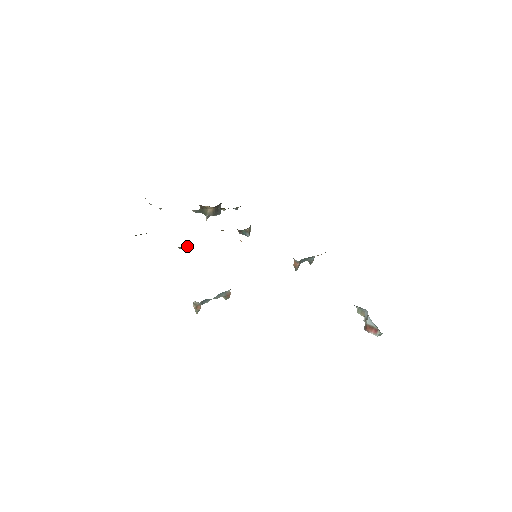
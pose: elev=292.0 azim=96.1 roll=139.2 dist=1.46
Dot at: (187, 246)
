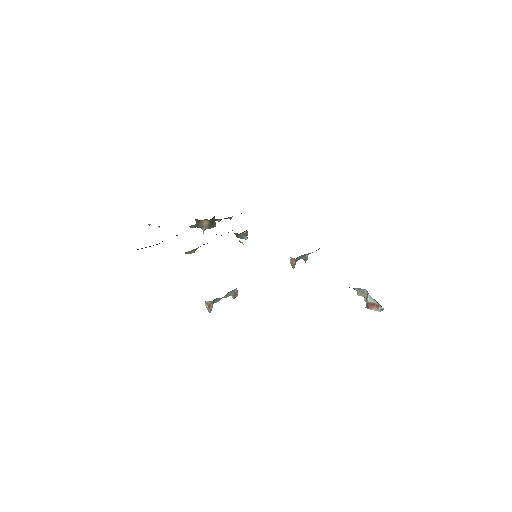
Dot at: (193, 251)
